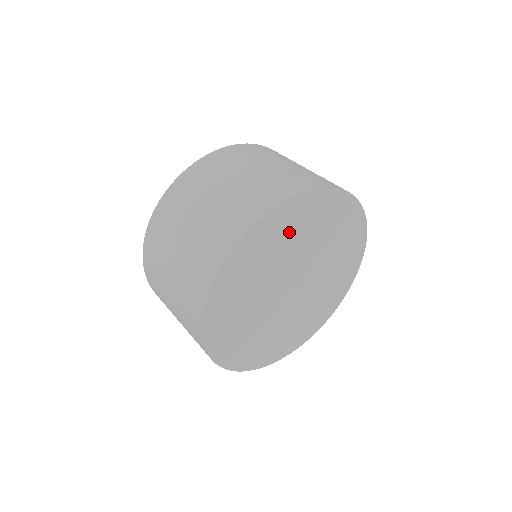
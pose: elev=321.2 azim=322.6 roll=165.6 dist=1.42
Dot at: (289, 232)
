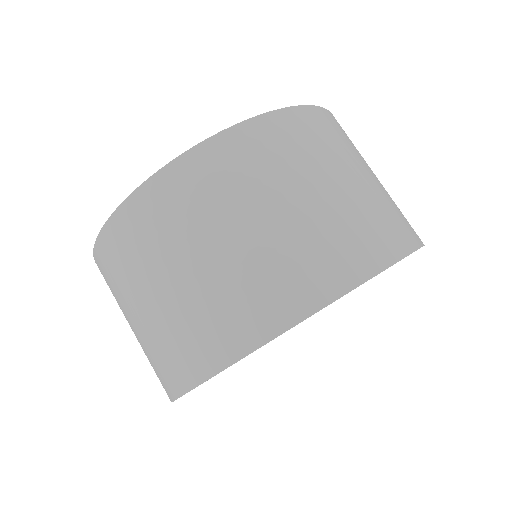
Dot at: occluded
